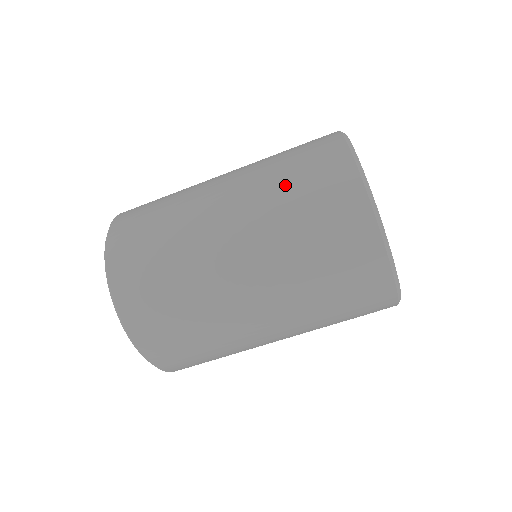
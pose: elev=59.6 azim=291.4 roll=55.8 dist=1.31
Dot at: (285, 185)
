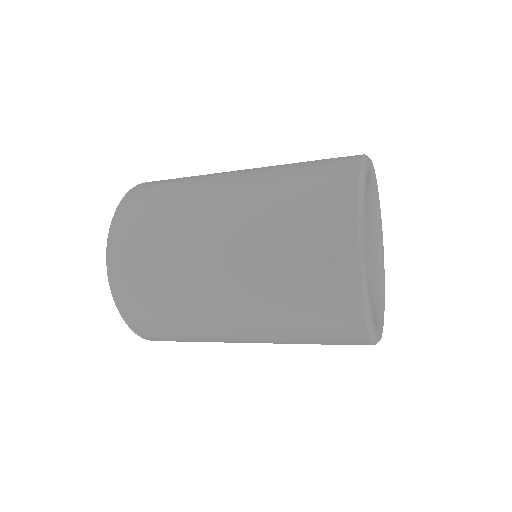
Dot at: (303, 341)
